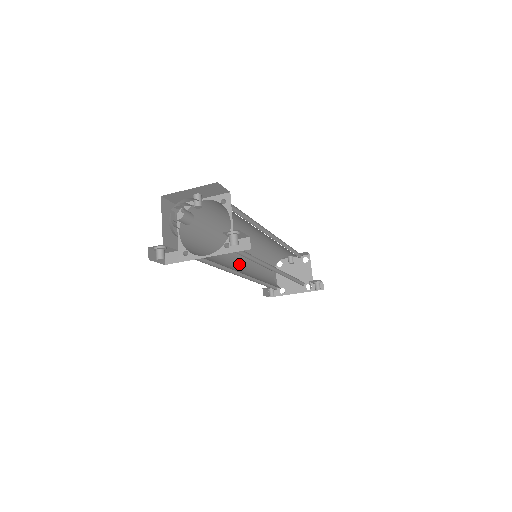
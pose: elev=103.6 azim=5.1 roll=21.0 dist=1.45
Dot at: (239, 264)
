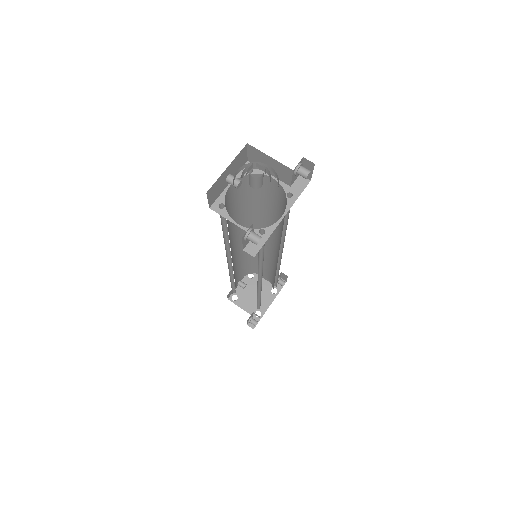
Dot at: occluded
